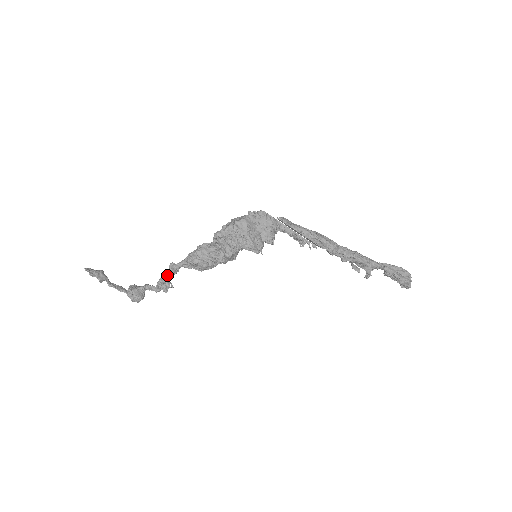
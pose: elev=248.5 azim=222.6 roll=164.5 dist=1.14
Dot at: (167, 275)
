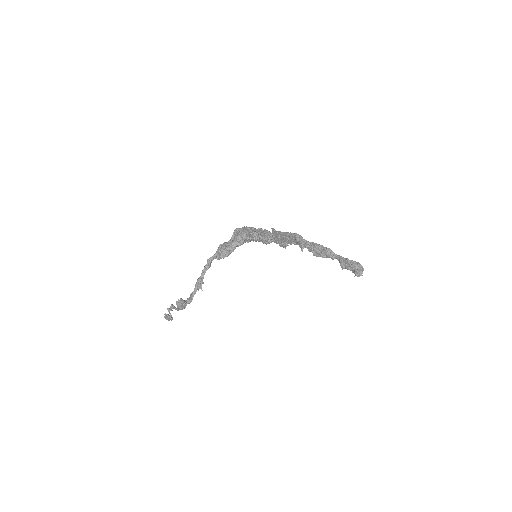
Dot at: (203, 270)
